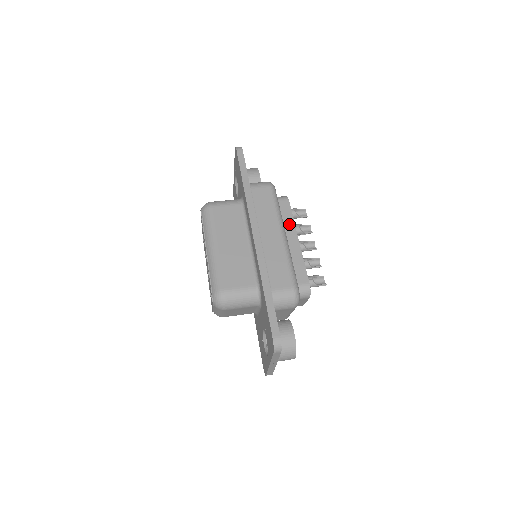
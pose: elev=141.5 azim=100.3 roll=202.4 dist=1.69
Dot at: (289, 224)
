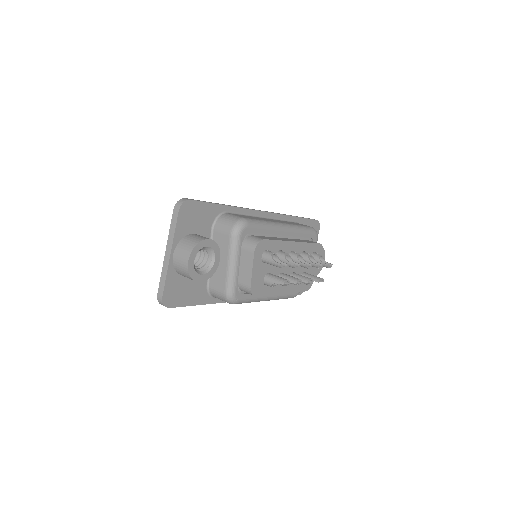
Dot at: occluded
